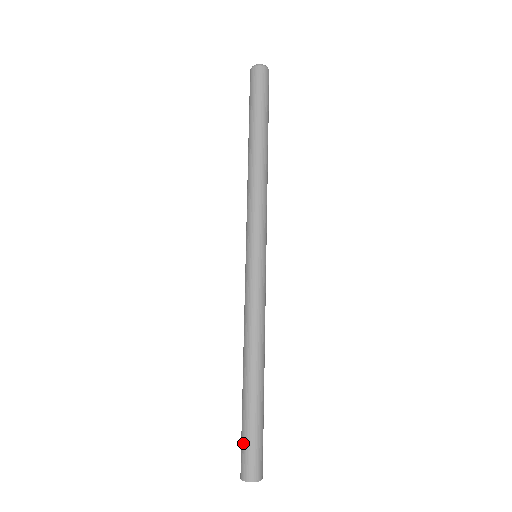
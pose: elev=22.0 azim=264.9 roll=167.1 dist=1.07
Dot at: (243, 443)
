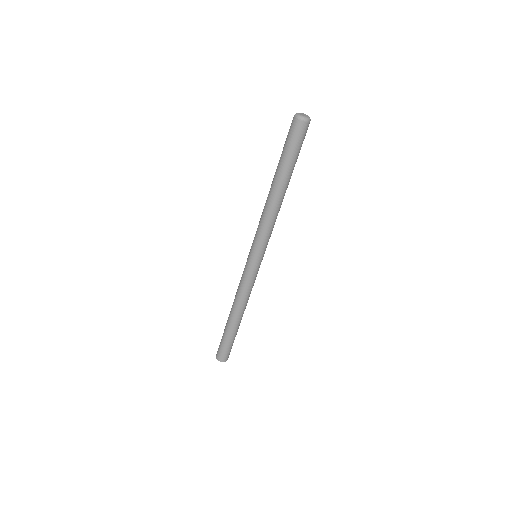
Dot at: (222, 346)
